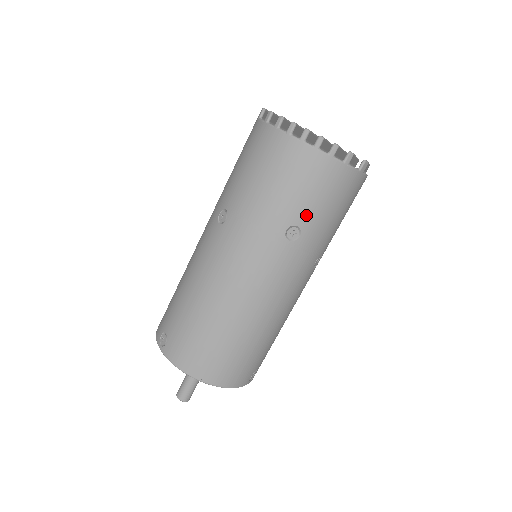
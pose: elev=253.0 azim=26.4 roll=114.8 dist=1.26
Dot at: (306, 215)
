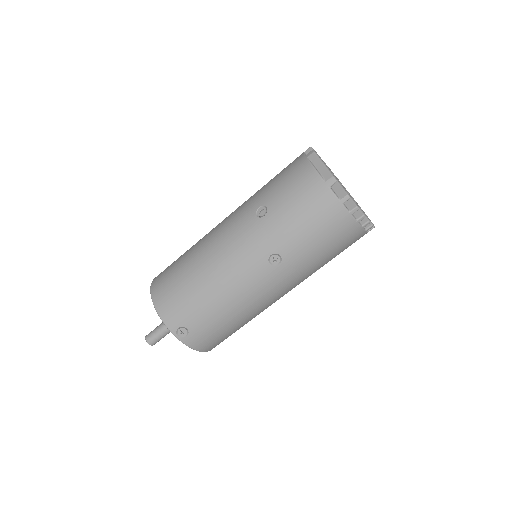
Dot at: occluded
